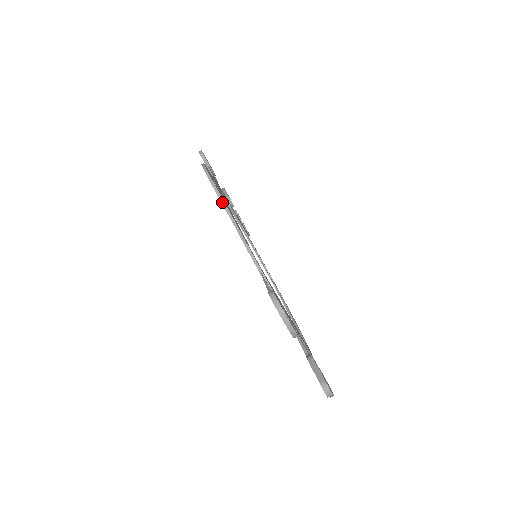
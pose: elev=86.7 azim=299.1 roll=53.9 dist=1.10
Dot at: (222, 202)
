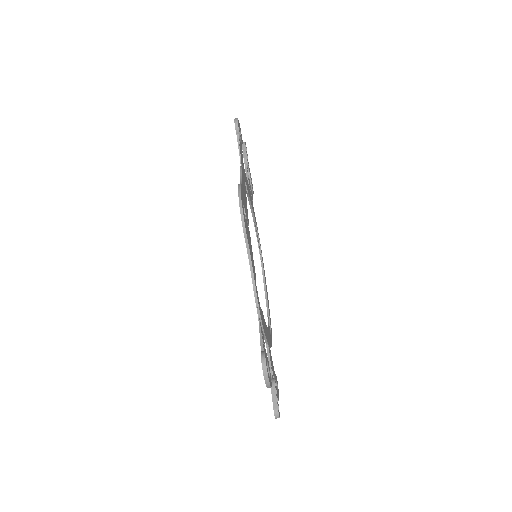
Dot at: (246, 243)
